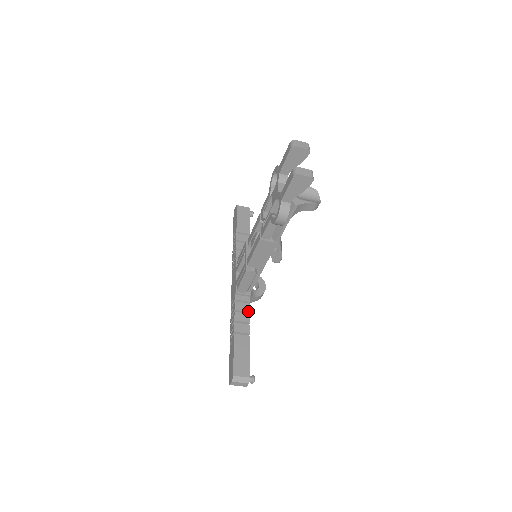
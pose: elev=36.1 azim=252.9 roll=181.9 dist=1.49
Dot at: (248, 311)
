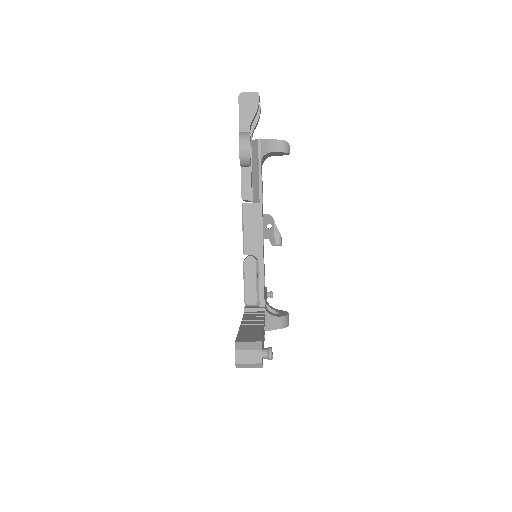
Dot at: (261, 316)
